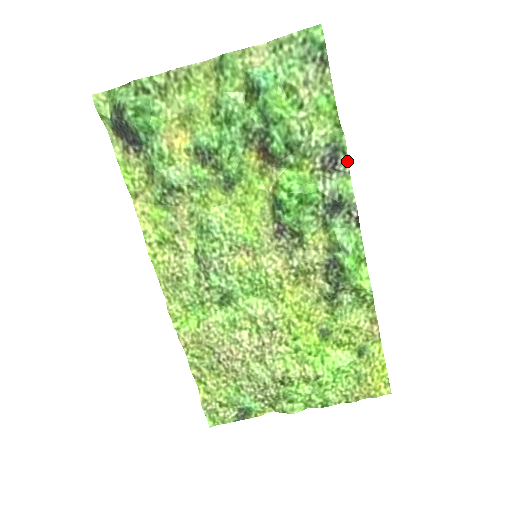
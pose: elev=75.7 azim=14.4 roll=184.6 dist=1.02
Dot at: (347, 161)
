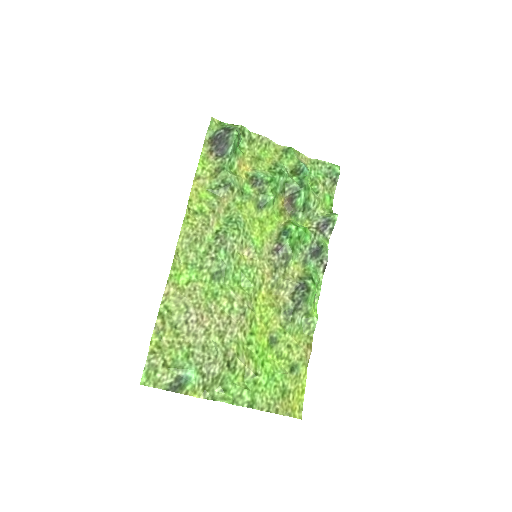
Dot at: (332, 230)
